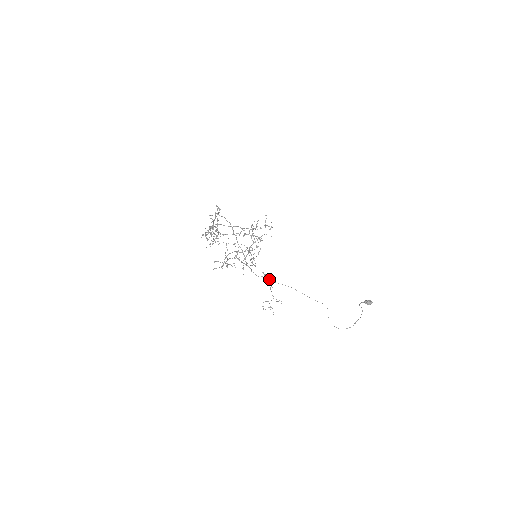
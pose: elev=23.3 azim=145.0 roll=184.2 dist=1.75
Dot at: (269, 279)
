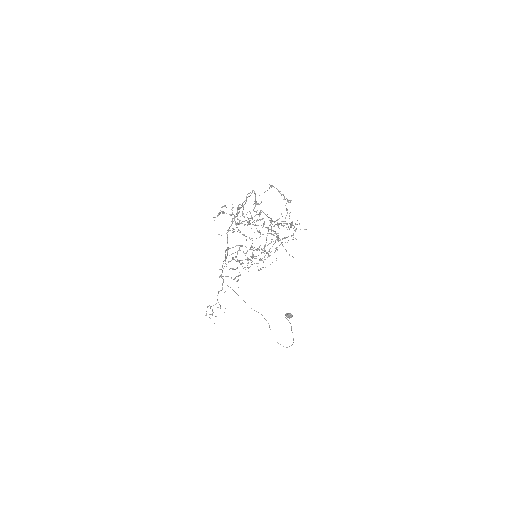
Dot at: occluded
